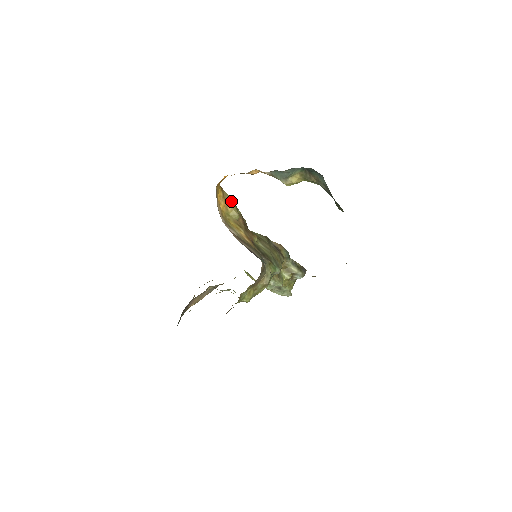
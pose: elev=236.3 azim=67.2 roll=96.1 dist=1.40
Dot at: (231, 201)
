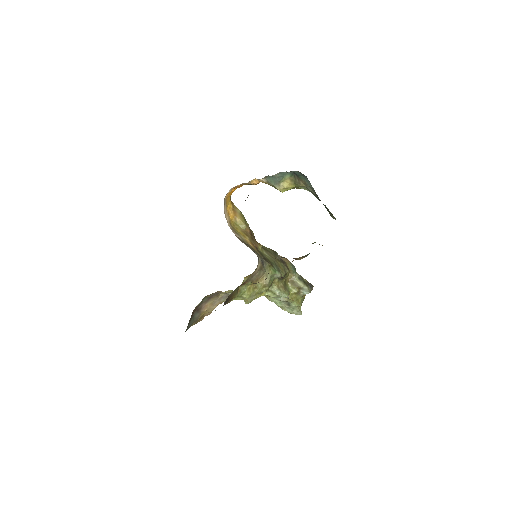
Dot at: (240, 213)
